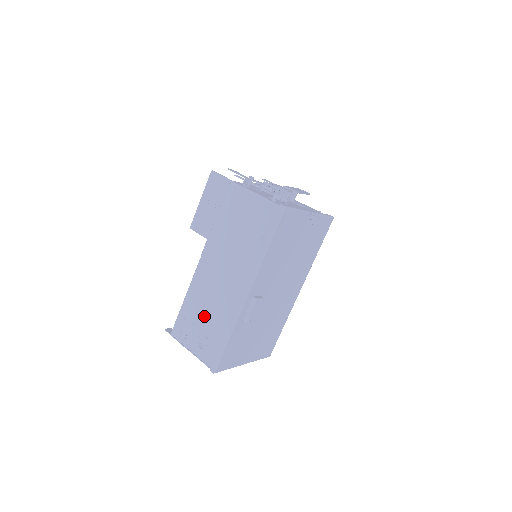
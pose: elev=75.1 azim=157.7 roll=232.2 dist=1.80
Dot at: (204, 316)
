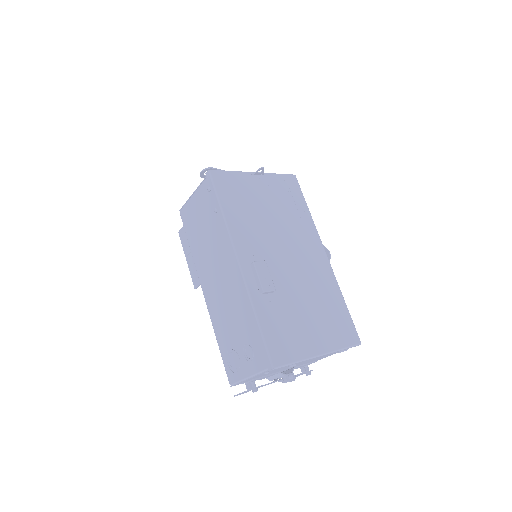
Dot at: (233, 329)
